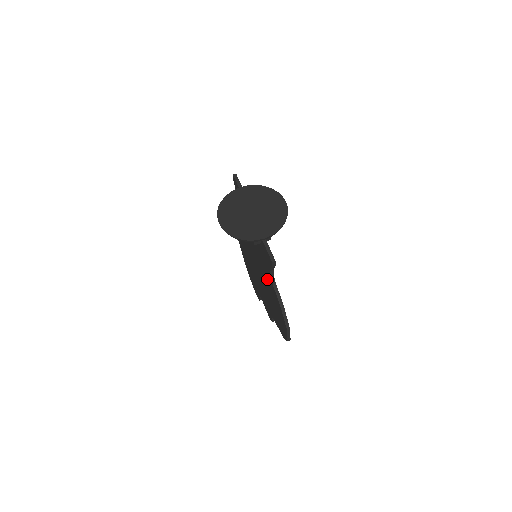
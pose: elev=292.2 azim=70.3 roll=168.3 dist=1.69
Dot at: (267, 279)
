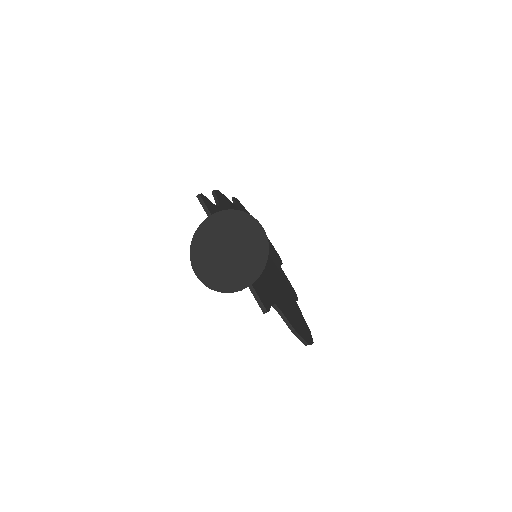
Dot at: occluded
